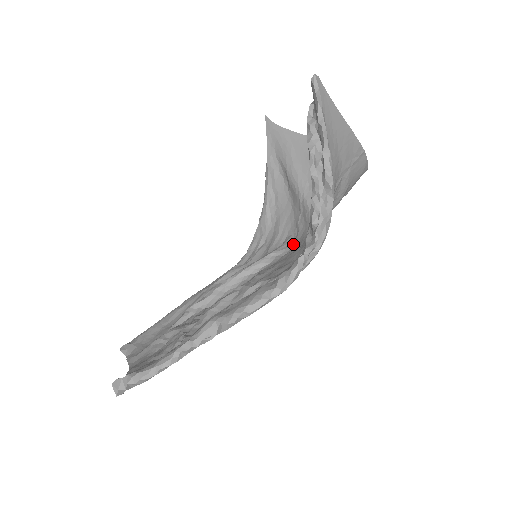
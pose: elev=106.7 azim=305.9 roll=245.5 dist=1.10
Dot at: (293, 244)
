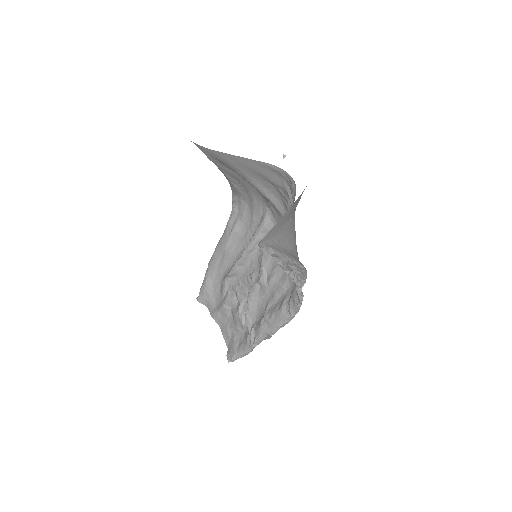
Dot at: (273, 221)
